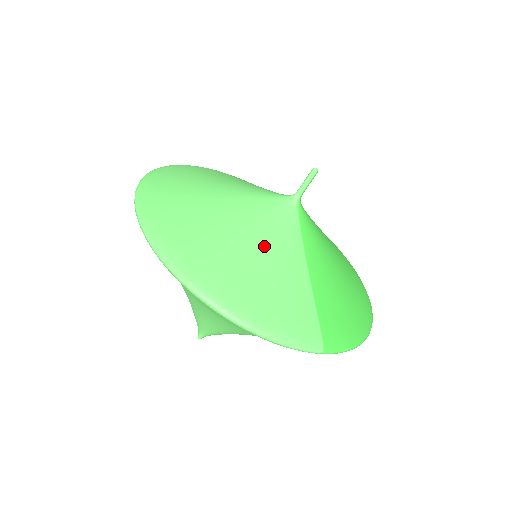
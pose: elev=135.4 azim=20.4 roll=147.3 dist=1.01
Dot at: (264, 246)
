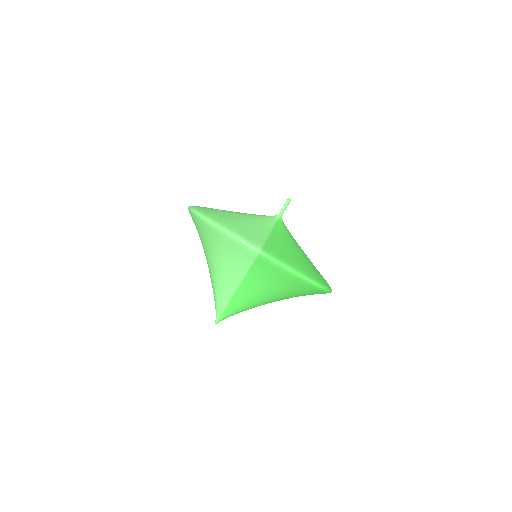
Dot at: (247, 218)
